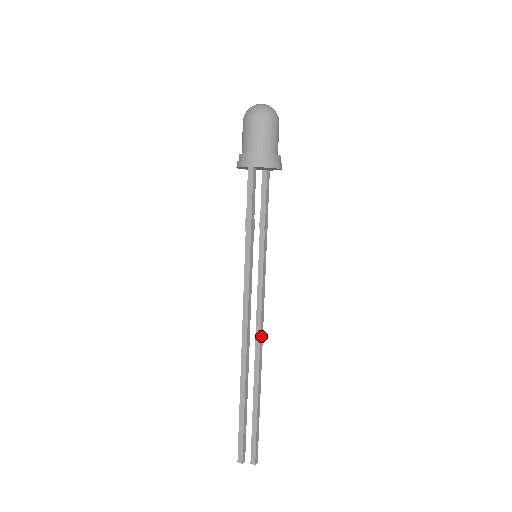
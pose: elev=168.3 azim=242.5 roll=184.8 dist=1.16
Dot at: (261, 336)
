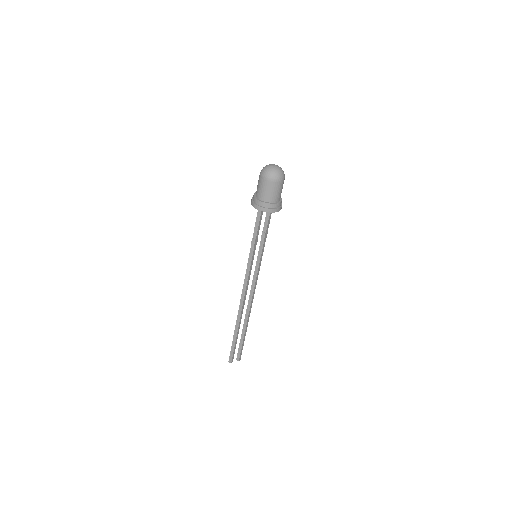
Dot at: (253, 297)
